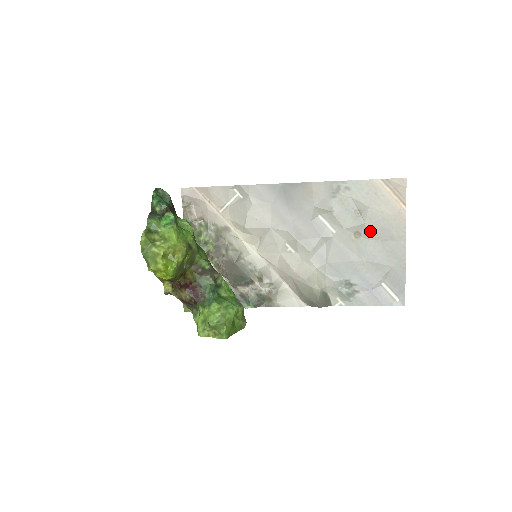
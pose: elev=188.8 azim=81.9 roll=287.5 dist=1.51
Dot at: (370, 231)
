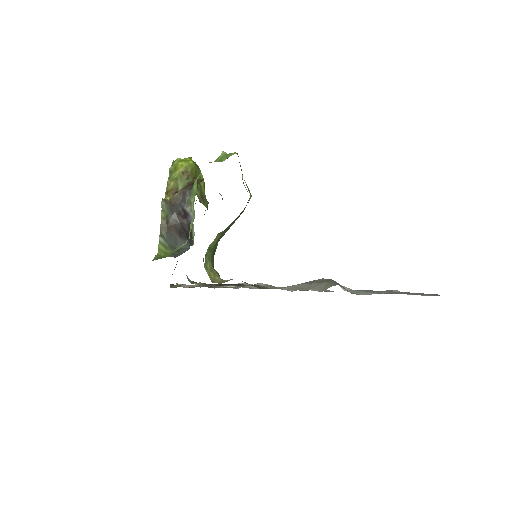
Dot at: occluded
